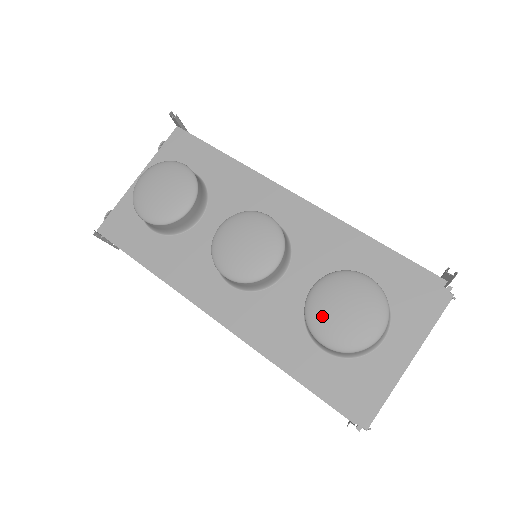
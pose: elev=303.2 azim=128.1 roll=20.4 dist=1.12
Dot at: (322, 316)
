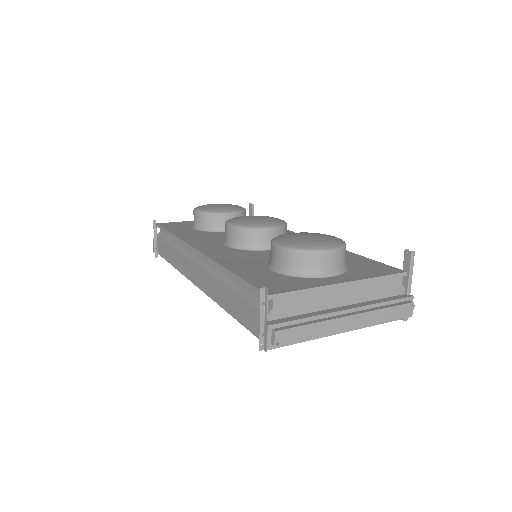
Dot at: (287, 236)
